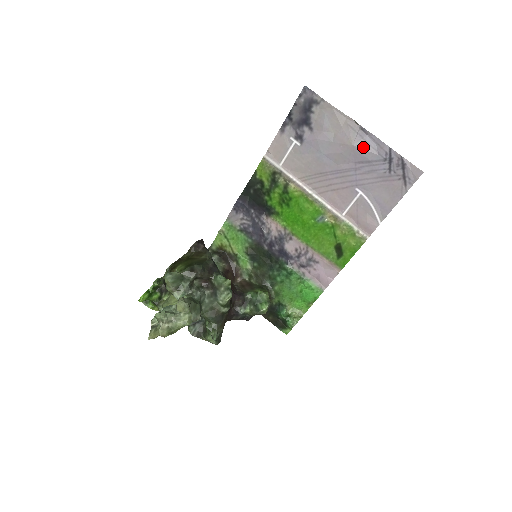
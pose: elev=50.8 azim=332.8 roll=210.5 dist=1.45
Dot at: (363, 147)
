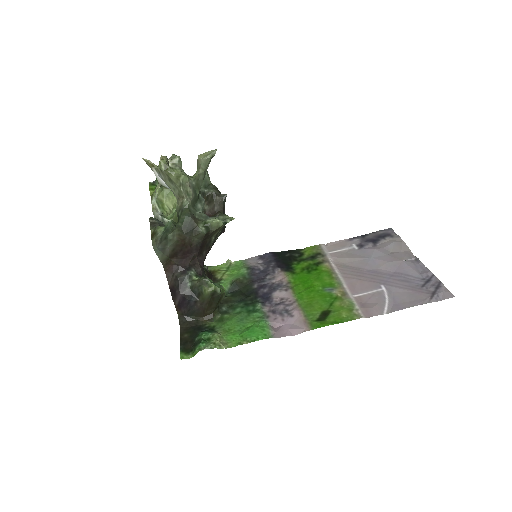
Dot at: (410, 266)
